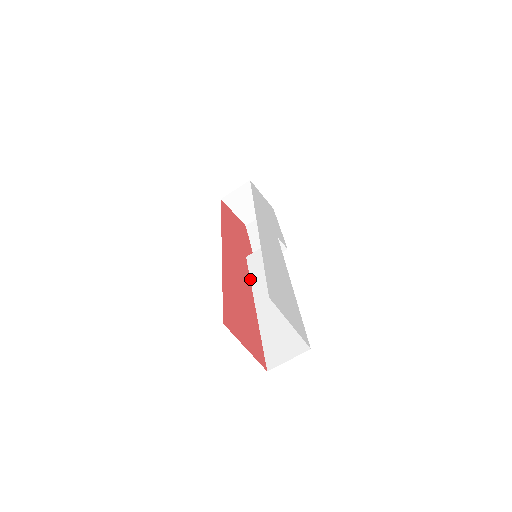
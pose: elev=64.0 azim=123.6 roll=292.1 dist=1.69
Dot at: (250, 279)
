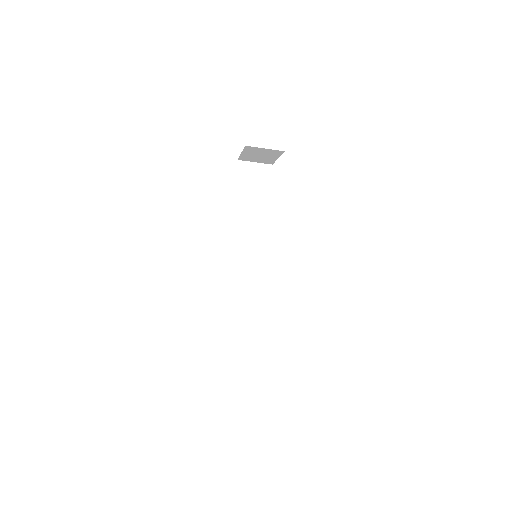
Dot at: (233, 259)
